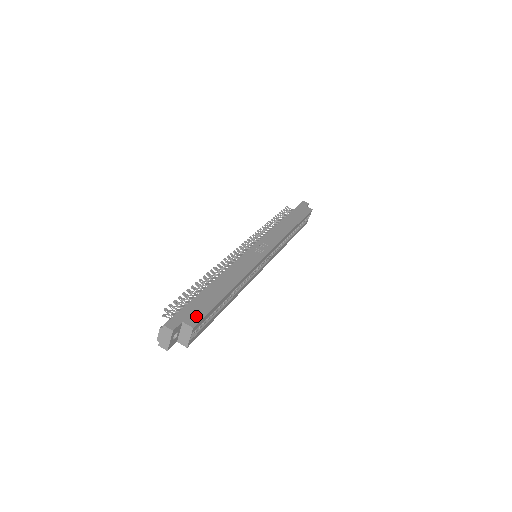
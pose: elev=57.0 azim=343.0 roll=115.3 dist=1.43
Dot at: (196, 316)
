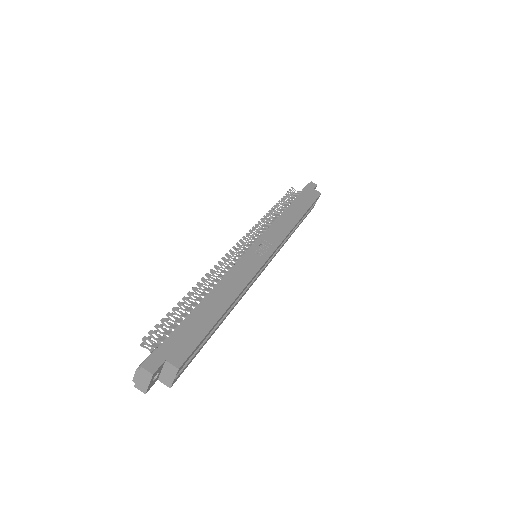
Dot at: (183, 351)
